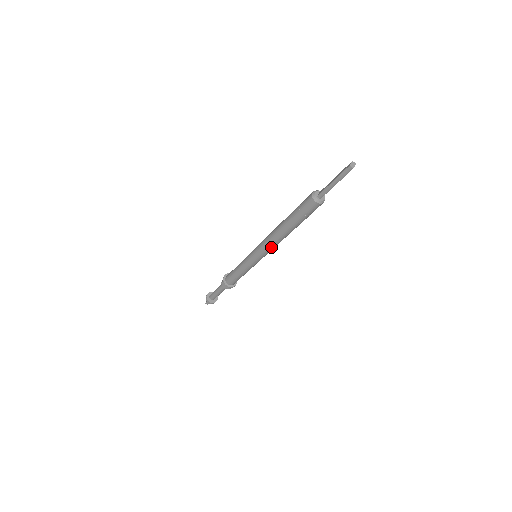
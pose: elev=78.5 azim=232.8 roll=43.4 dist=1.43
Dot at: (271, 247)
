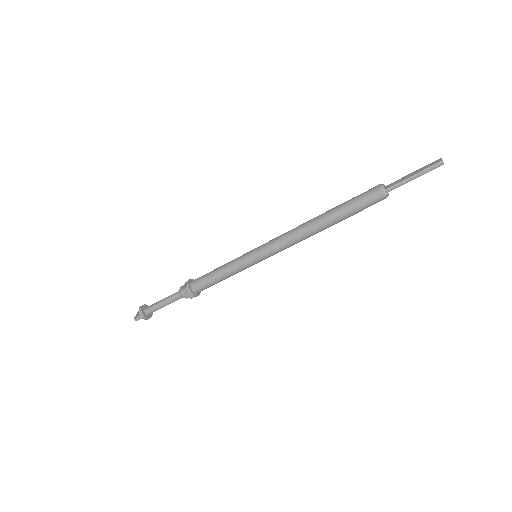
Dot at: (291, 244)
